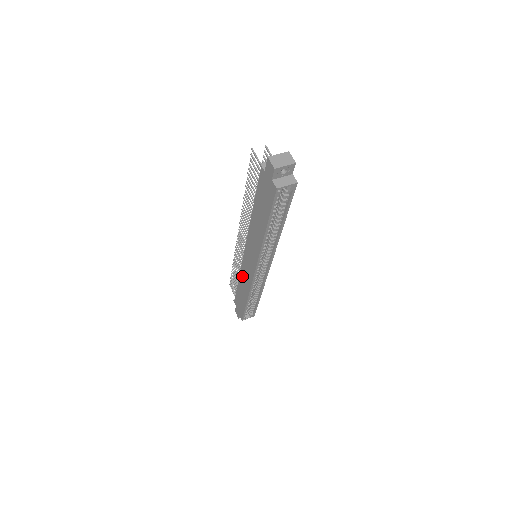
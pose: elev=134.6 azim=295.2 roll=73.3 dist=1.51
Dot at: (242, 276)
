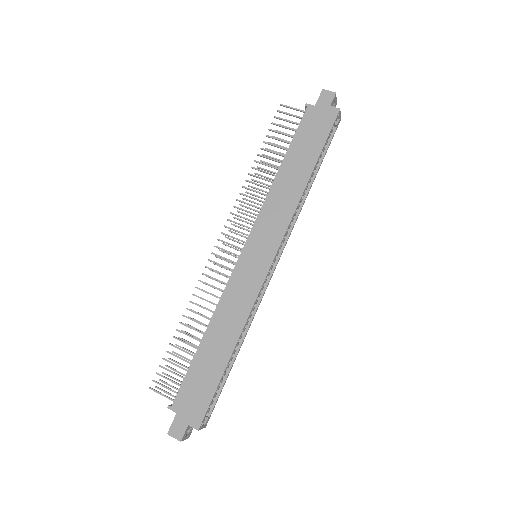
Dot at: (224, 306)
